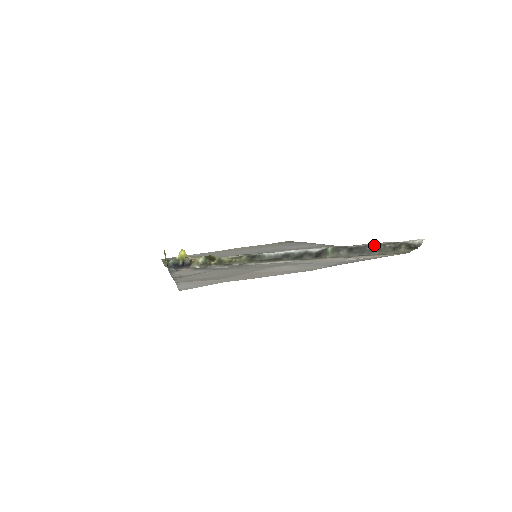
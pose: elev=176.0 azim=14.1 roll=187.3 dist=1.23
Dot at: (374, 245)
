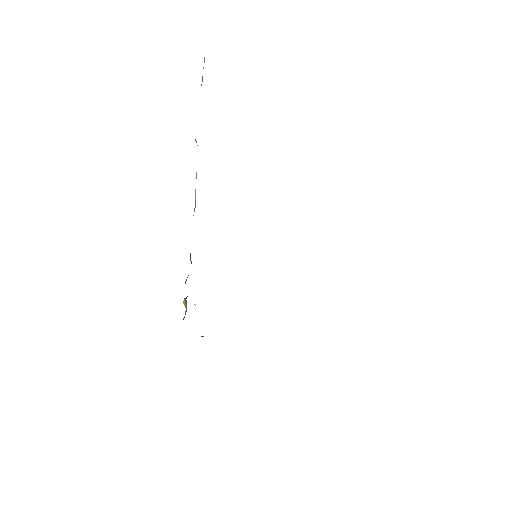
Dot at: occluded
